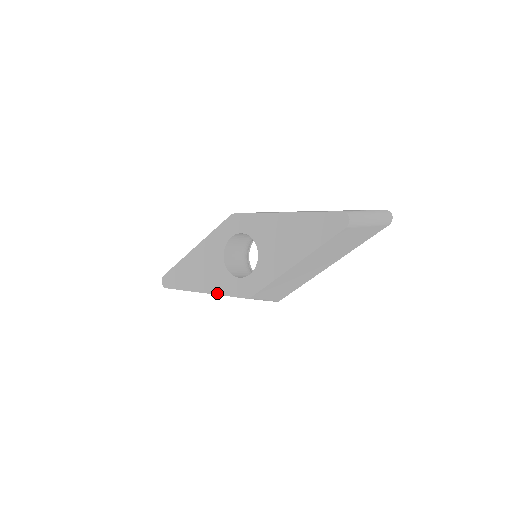
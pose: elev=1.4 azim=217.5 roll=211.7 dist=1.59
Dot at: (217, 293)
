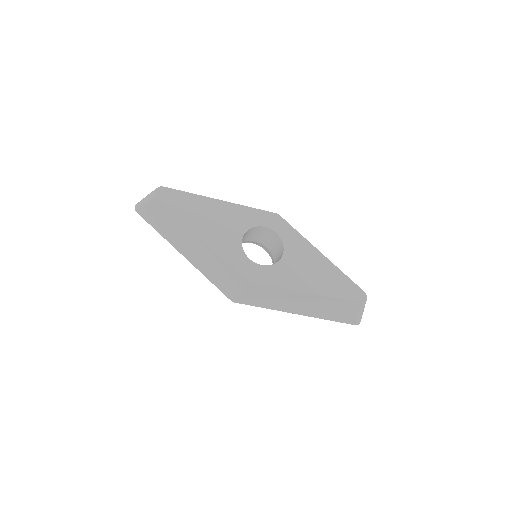
Dot at: (217, 250)
